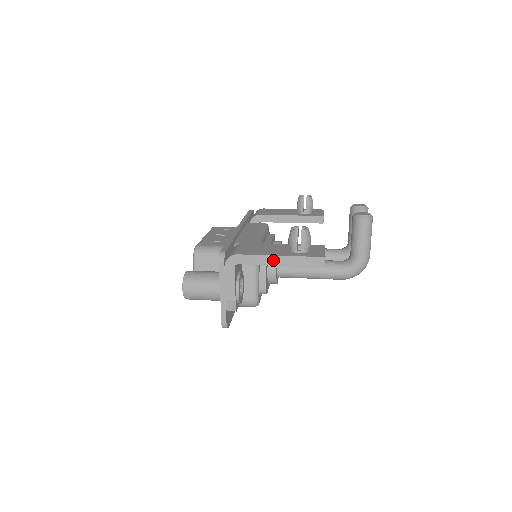
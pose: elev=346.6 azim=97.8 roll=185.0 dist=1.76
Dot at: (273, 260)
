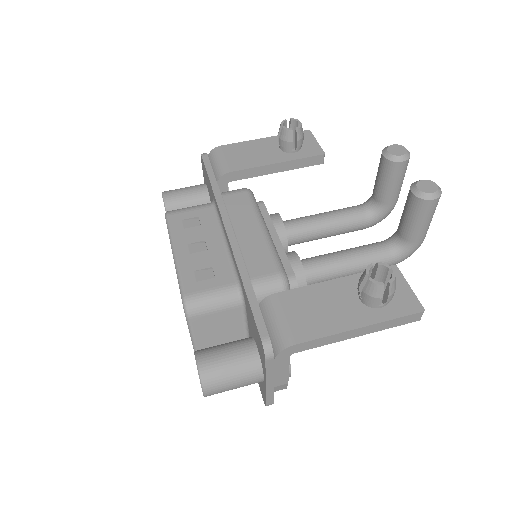
Dot at: (350, 334)
